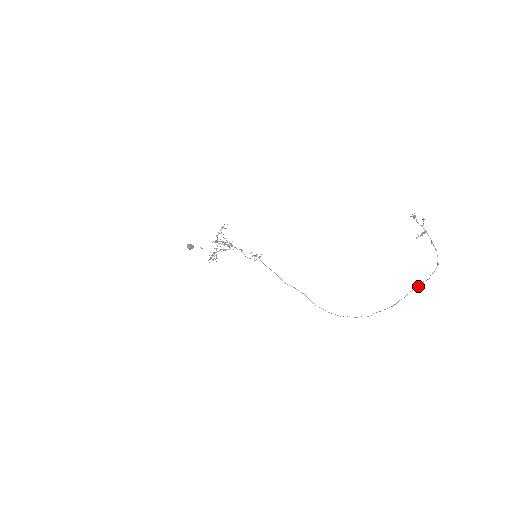
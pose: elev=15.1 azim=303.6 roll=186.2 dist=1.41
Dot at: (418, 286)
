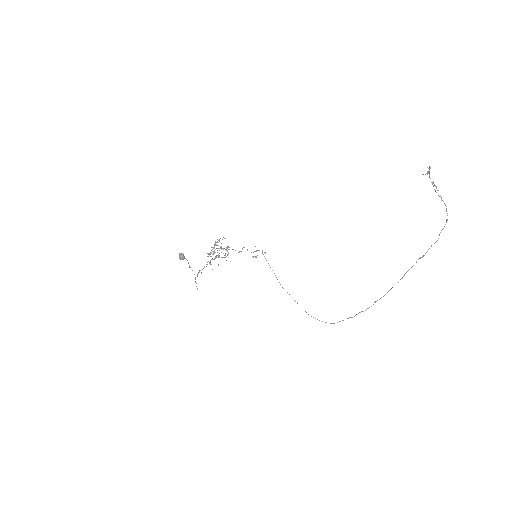
Dot at: occluded
